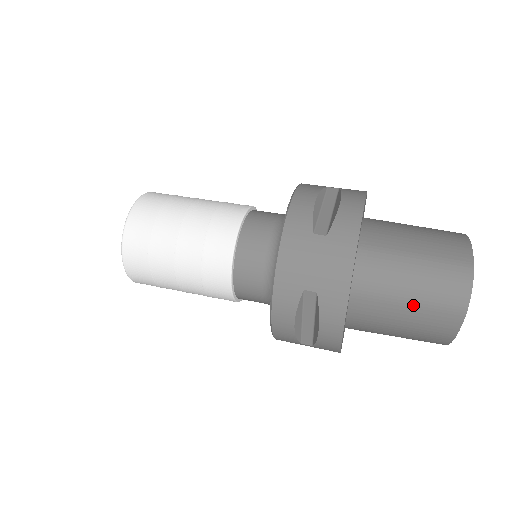
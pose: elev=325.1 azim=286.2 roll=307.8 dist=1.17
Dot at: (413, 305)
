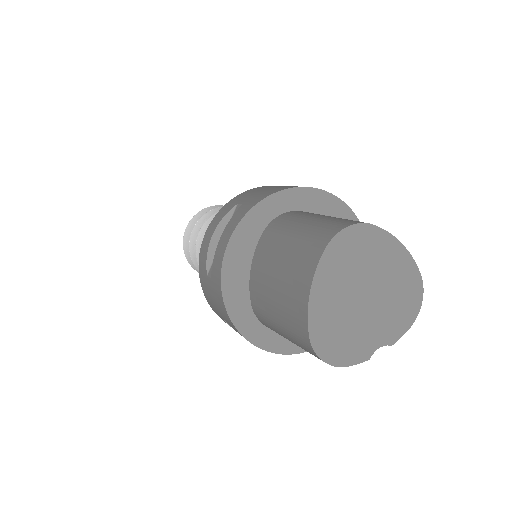
Dot at: (295, 238)
